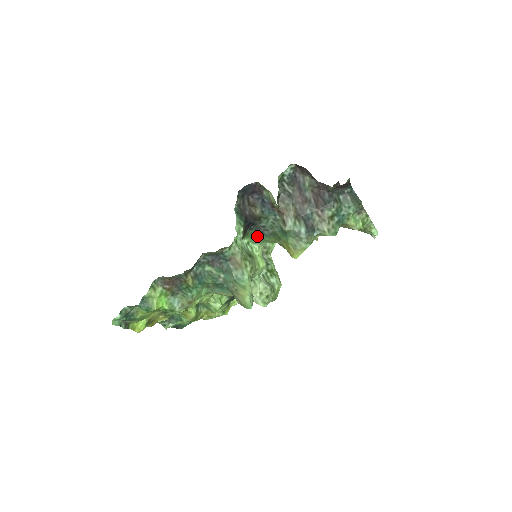
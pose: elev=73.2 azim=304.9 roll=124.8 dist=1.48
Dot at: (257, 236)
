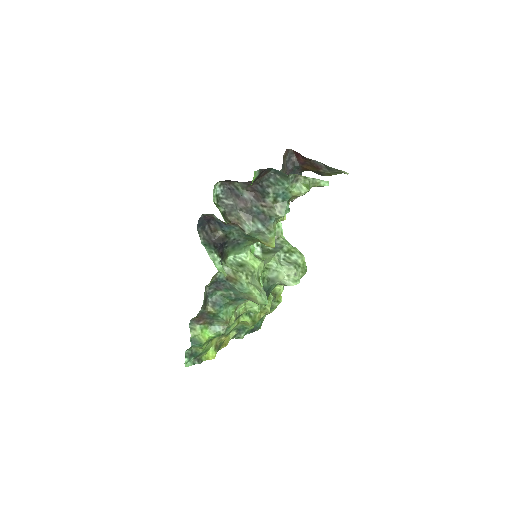
Dot at: (236, 248)
